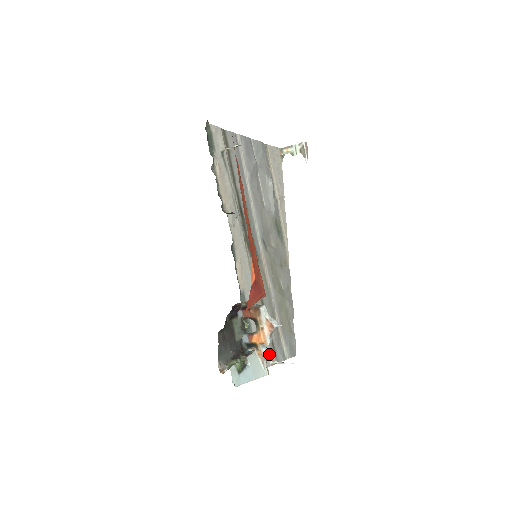
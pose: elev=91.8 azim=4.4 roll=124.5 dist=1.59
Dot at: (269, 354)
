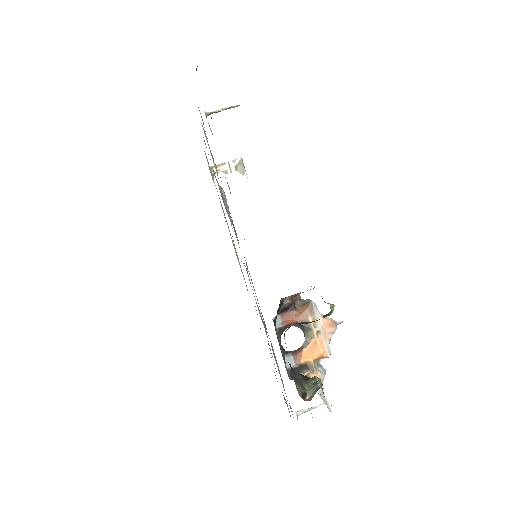
Dot at: occluded
